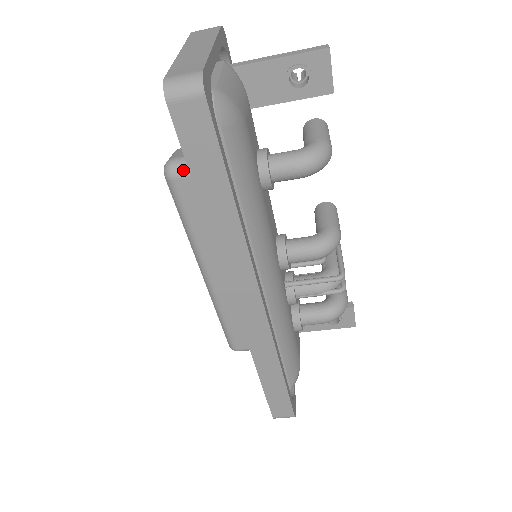
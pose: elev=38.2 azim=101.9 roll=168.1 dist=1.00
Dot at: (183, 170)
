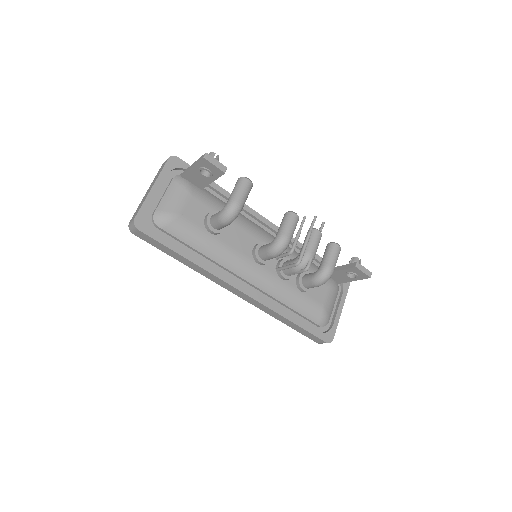
Dot at: occluded
